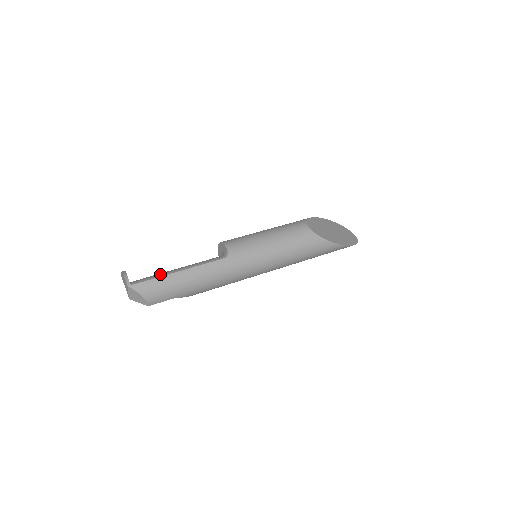
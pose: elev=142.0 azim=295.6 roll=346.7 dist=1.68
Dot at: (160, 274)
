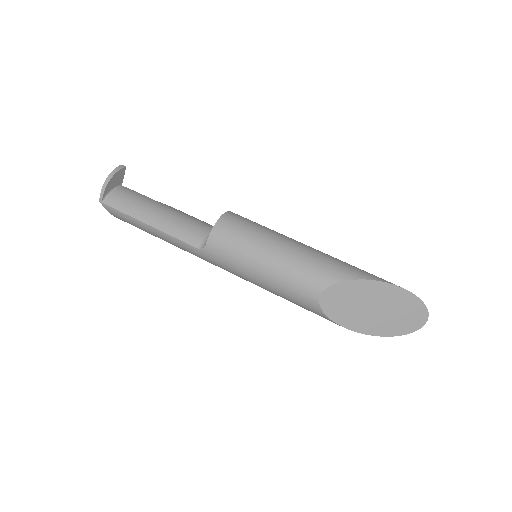
Dot at: (133, 211)
